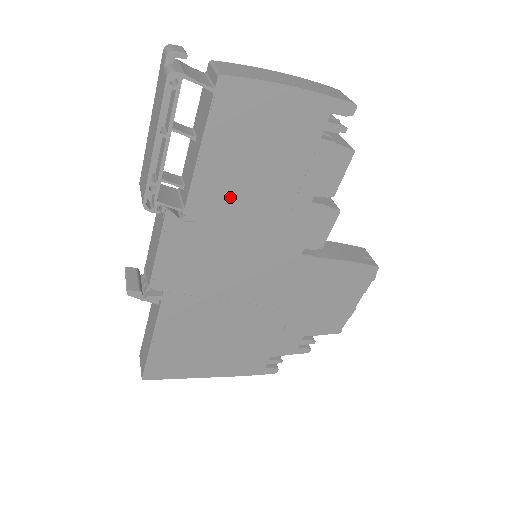
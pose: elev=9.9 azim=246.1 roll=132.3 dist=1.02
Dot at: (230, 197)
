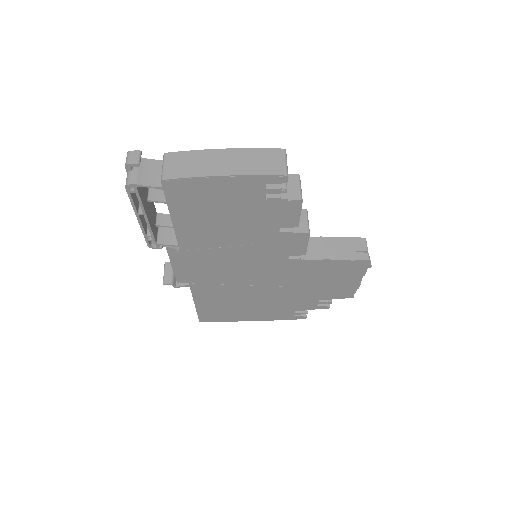
Dot at: (209, 236)
